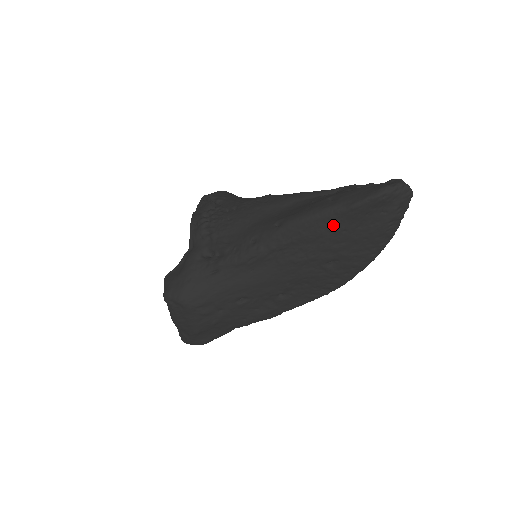
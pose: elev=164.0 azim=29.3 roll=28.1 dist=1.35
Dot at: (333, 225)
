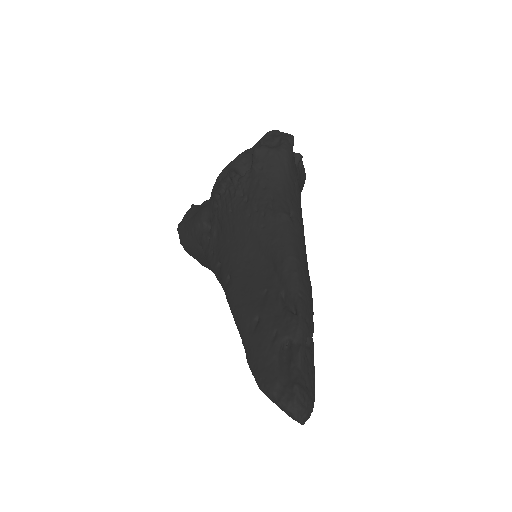
Dot at: occluded
